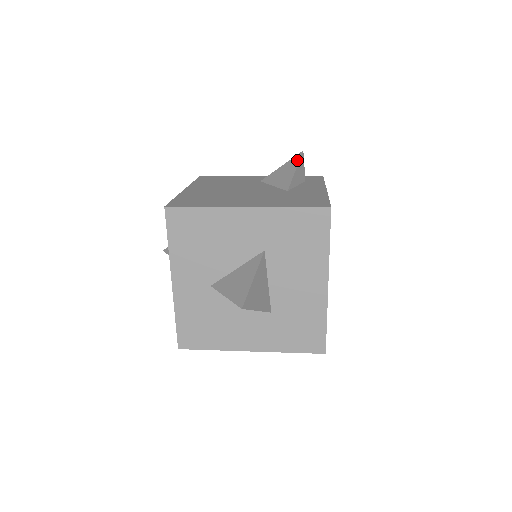
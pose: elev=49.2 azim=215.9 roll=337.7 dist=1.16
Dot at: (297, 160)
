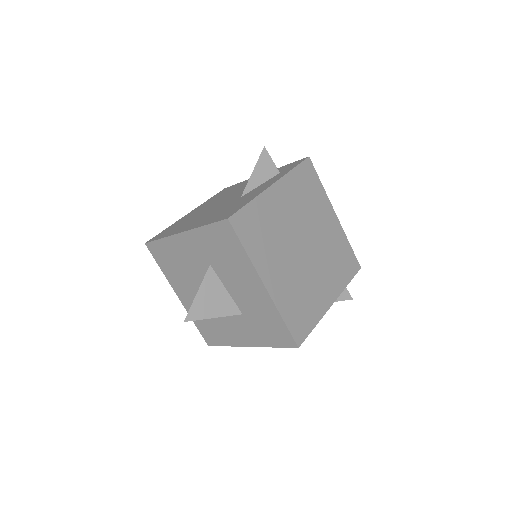
Dot at: (258, 159)
